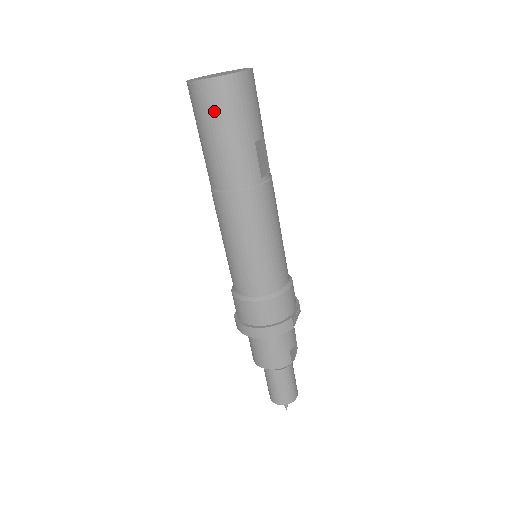
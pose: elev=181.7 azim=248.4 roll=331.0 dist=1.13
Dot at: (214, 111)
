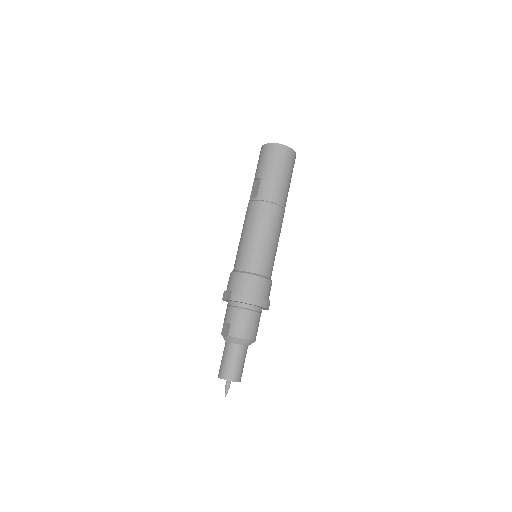
Dot at: (285, 162)
